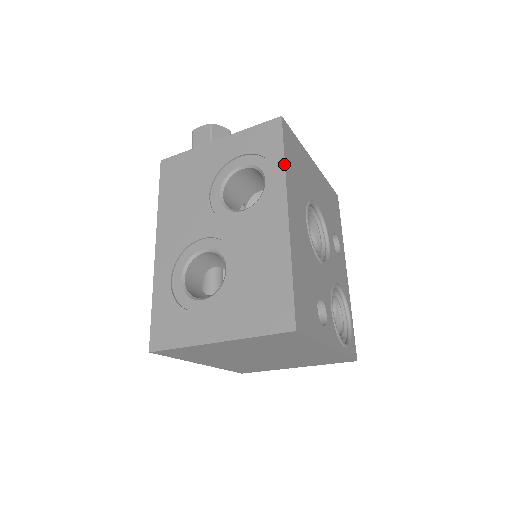
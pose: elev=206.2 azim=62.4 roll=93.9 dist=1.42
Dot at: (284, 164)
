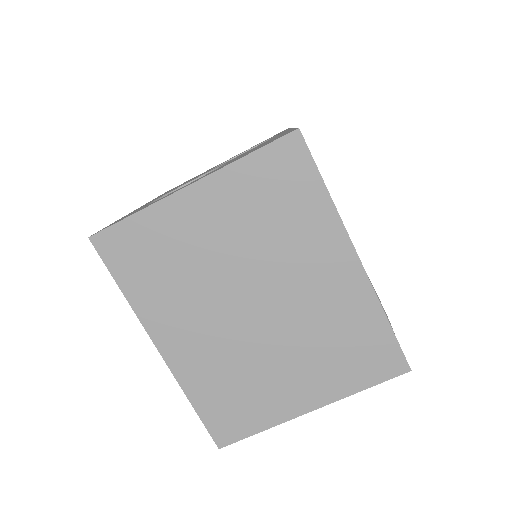
Dot at: (289, 128)
